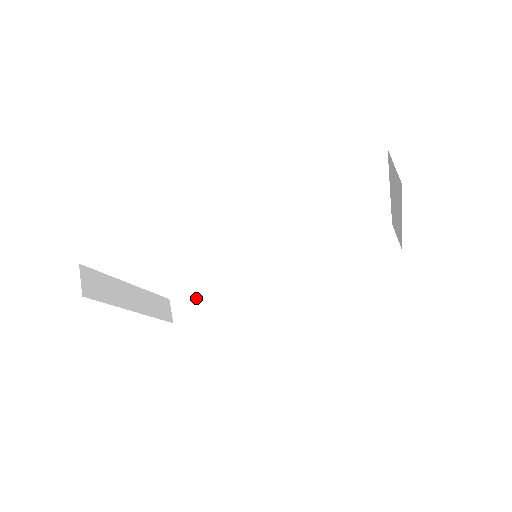
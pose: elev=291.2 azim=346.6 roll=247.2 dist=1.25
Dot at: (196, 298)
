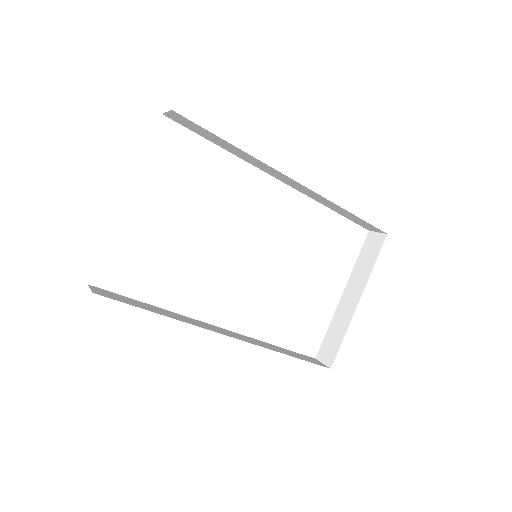
Dot at: (127, 299)
